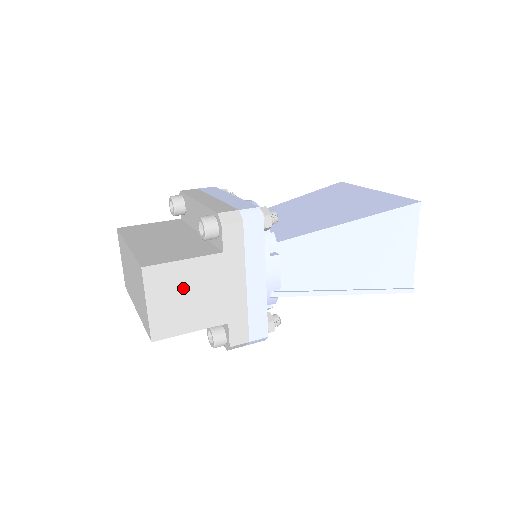
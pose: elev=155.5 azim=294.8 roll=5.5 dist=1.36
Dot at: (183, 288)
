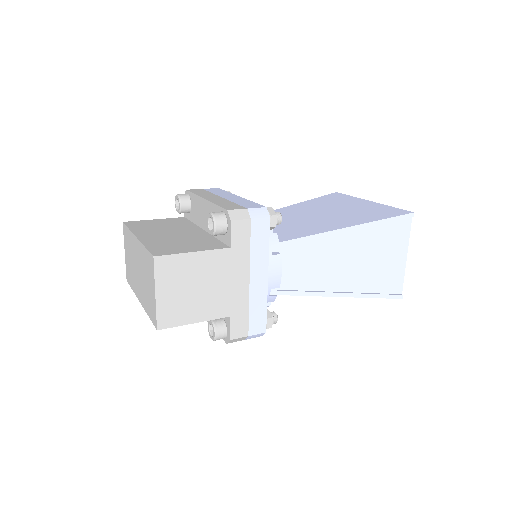
Dot at: (191, 279)
